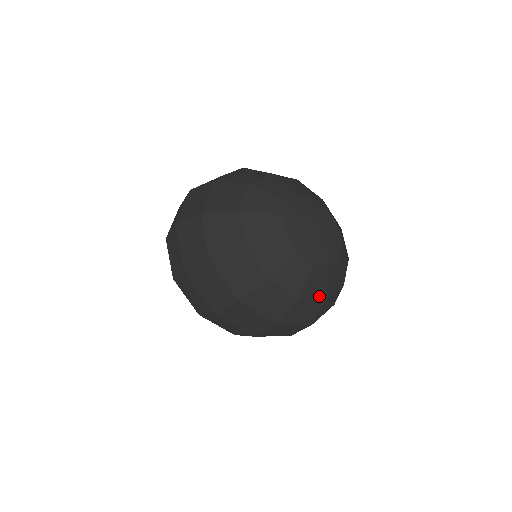
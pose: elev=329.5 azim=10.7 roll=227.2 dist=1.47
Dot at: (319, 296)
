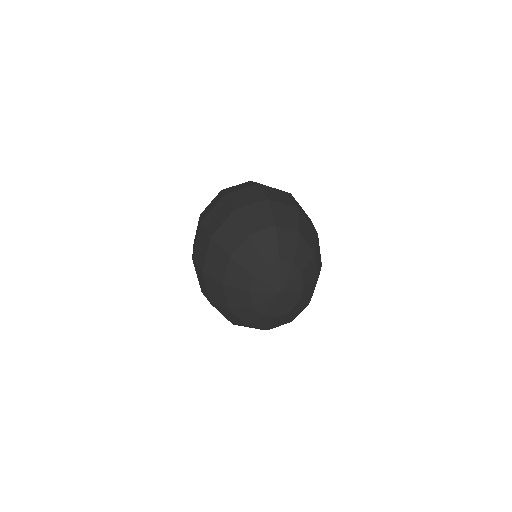
Dot at: (243, 320)
